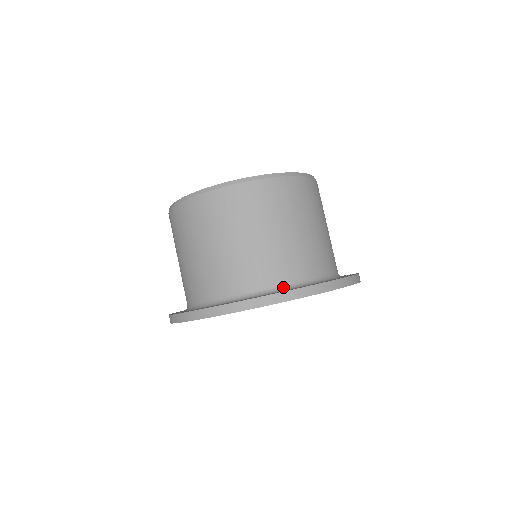
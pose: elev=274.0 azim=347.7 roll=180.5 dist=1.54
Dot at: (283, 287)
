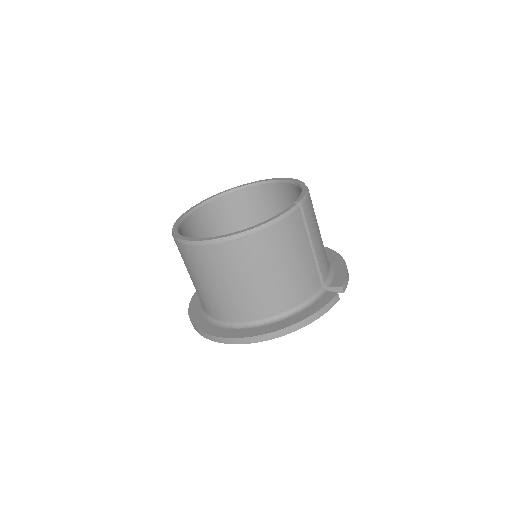
Dot at: (240, 324)
